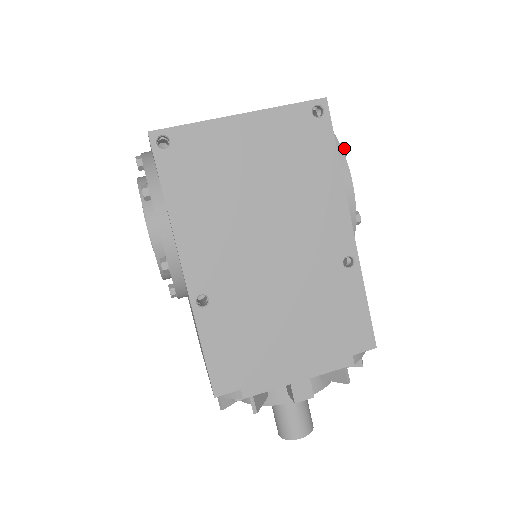
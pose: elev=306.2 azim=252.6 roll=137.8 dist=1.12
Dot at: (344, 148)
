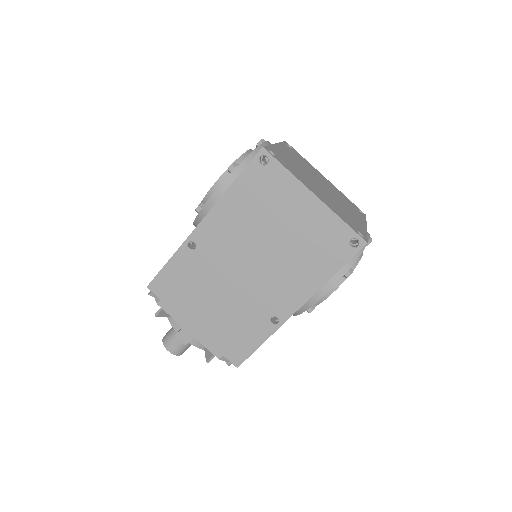
Dot at: (349, 274)
